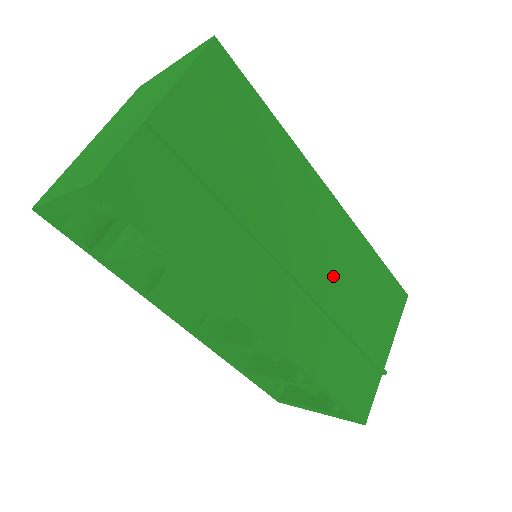
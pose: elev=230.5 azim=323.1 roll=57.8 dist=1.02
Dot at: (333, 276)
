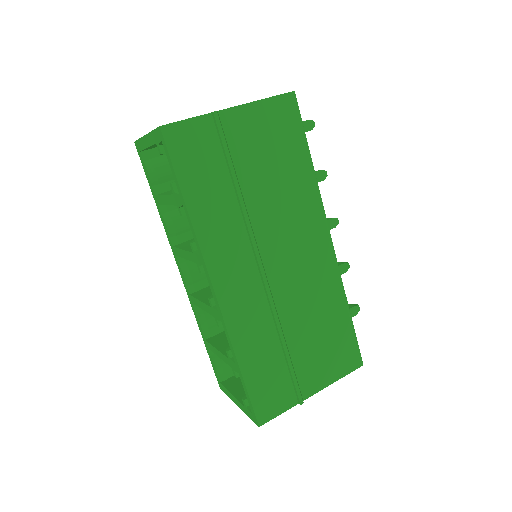
Dot at: (297, 297)
